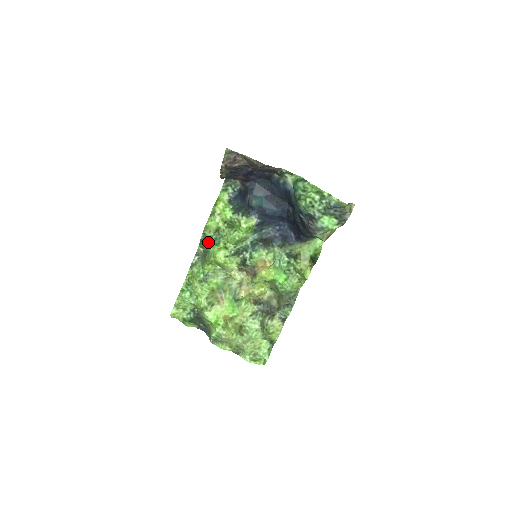
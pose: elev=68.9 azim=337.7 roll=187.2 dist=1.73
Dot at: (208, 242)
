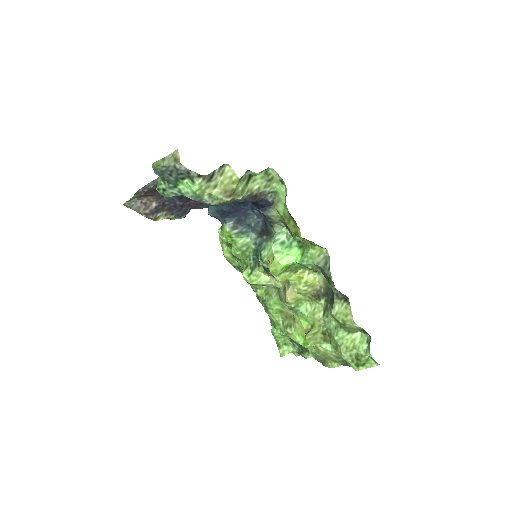
Dot at: occluded
